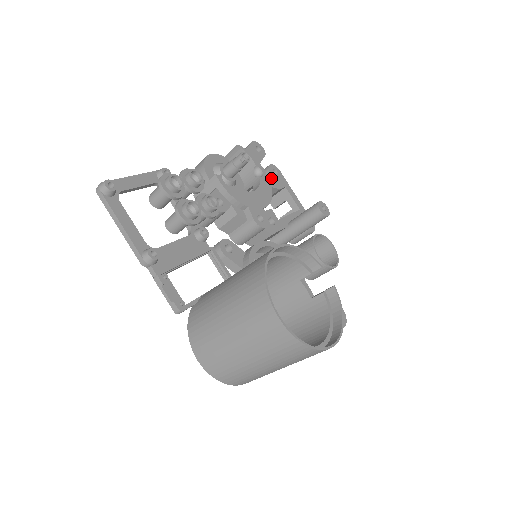
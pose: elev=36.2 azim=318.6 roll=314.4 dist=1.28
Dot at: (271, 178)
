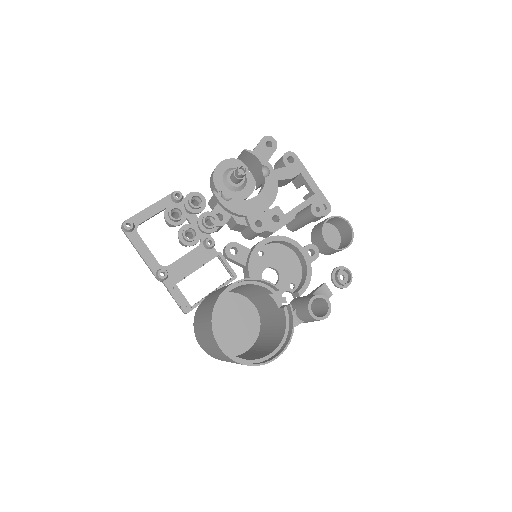
Dot at: (284, 169)
